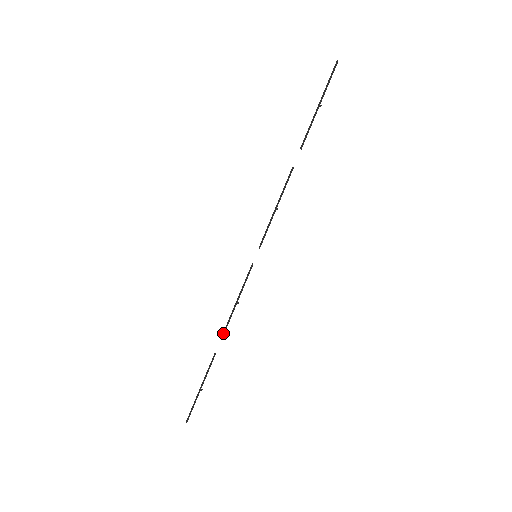
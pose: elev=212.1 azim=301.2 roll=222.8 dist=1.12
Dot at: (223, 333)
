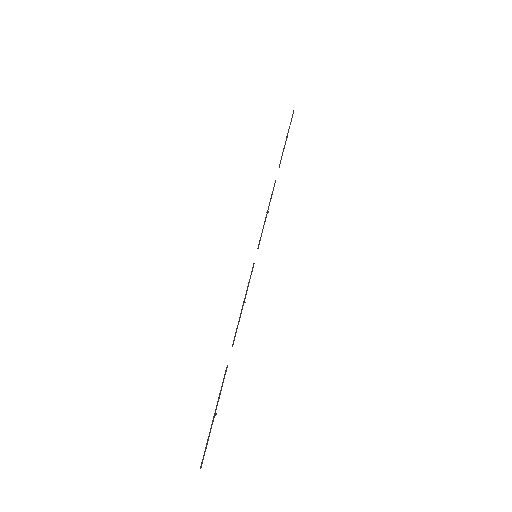
Dot at: occluded
